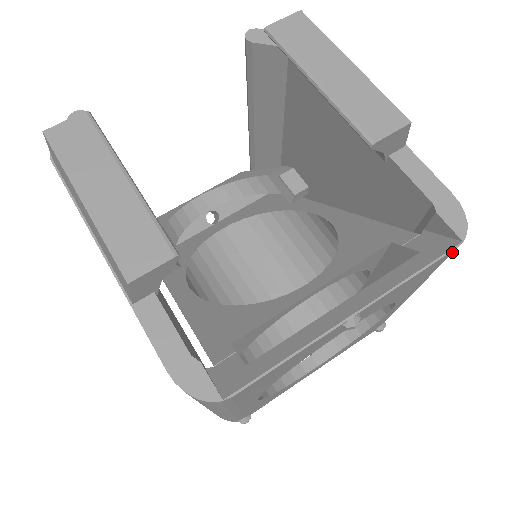
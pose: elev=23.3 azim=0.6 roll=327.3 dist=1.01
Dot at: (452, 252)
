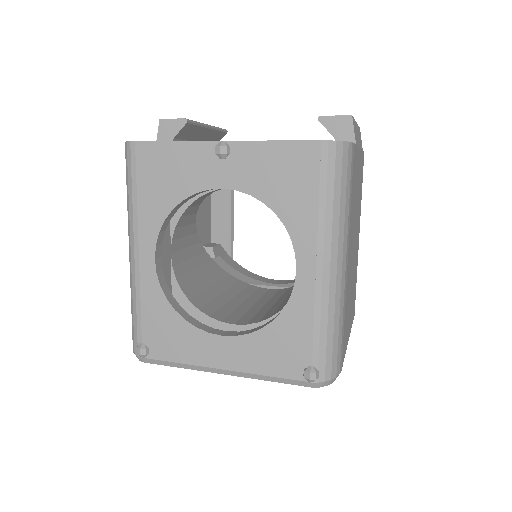
Dot at: (319, 149)
